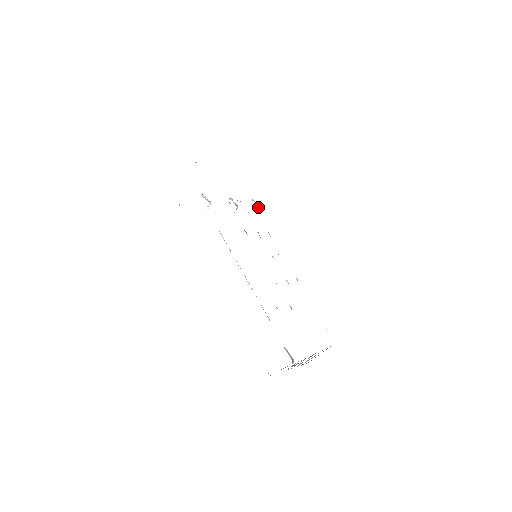
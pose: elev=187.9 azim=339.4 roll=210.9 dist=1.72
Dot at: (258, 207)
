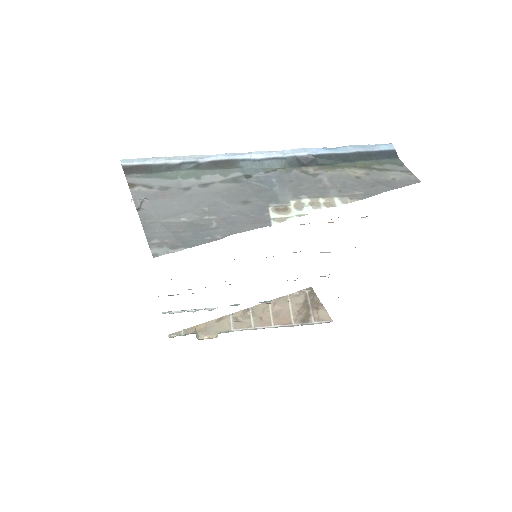
Dot at: occluded
